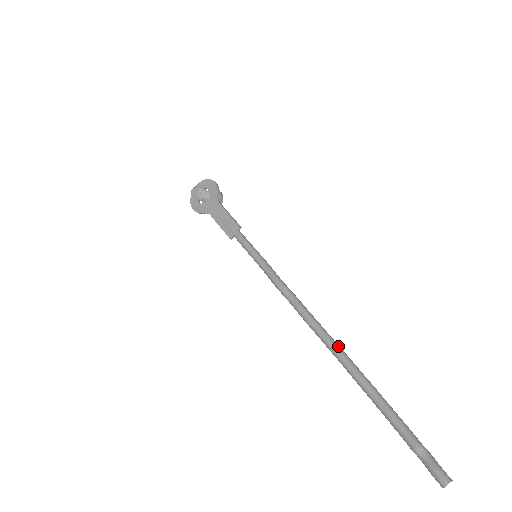
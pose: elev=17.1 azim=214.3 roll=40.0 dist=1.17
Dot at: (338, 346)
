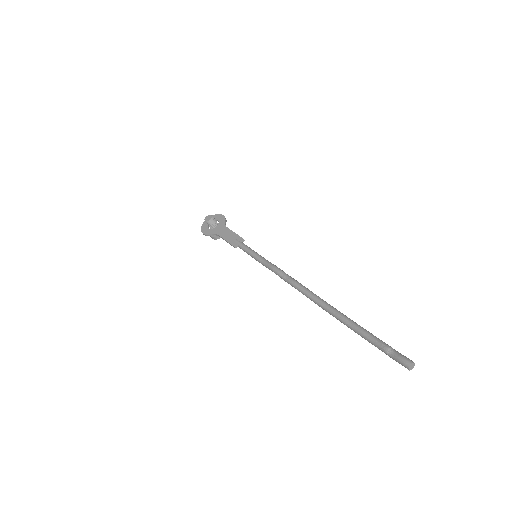
Dot at: (323, 300)
